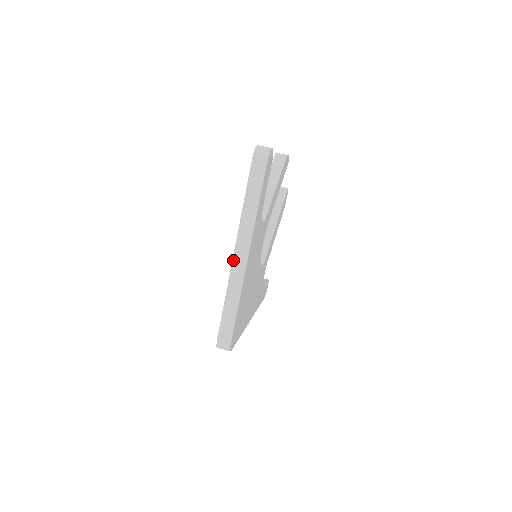
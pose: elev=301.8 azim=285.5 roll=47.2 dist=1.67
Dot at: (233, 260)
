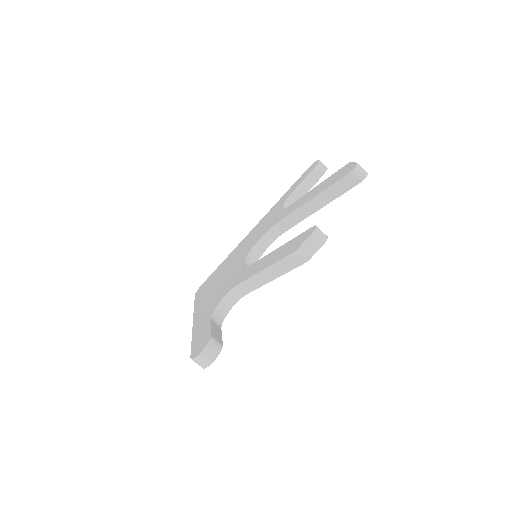
Dot at: (193, 319)
